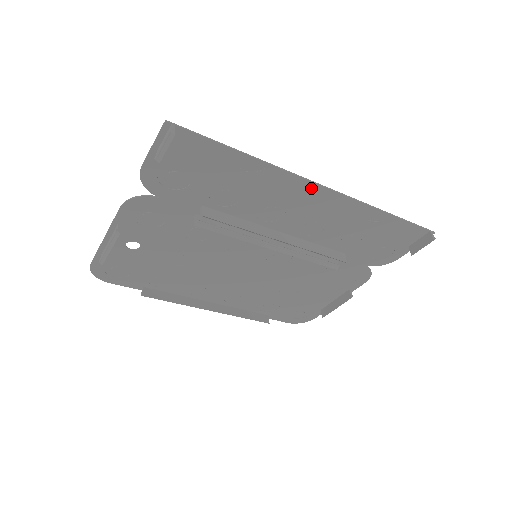
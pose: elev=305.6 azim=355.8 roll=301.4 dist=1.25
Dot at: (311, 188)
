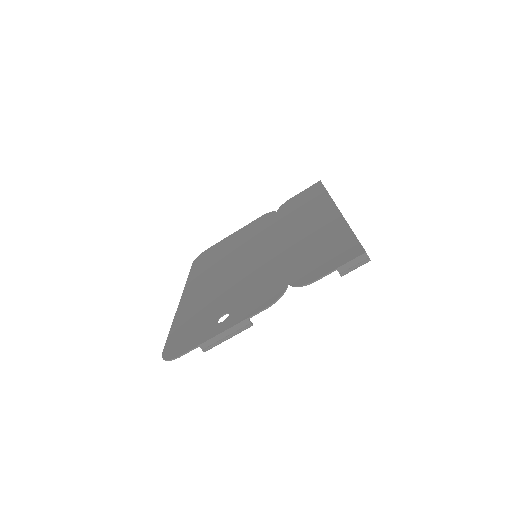
Dot at: (334, 213)
